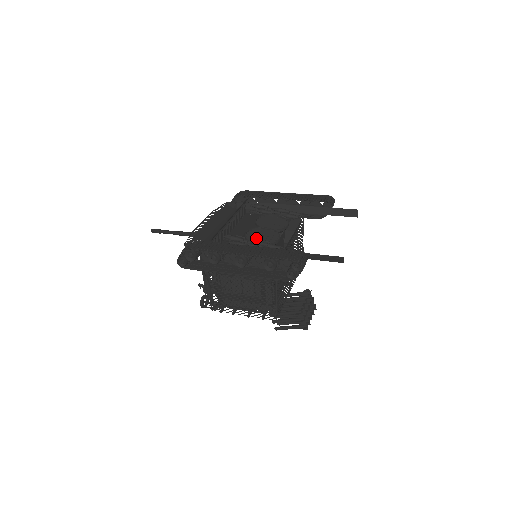
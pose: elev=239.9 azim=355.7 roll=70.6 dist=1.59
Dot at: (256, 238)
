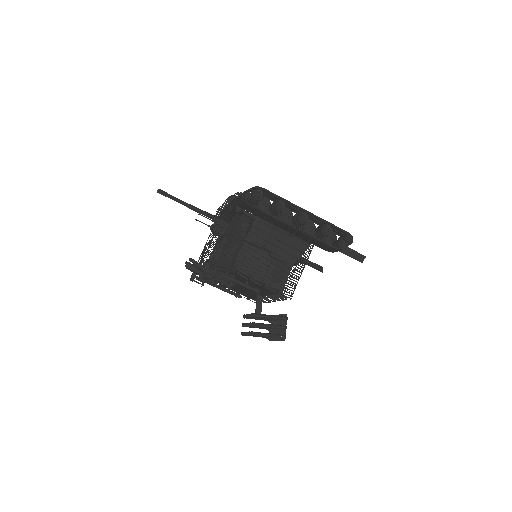
Dot at: occluded
